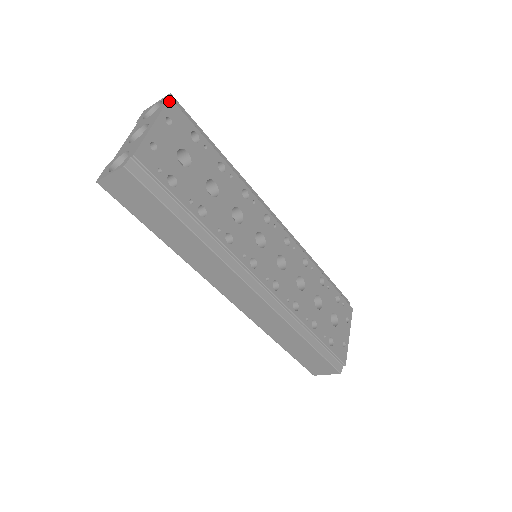
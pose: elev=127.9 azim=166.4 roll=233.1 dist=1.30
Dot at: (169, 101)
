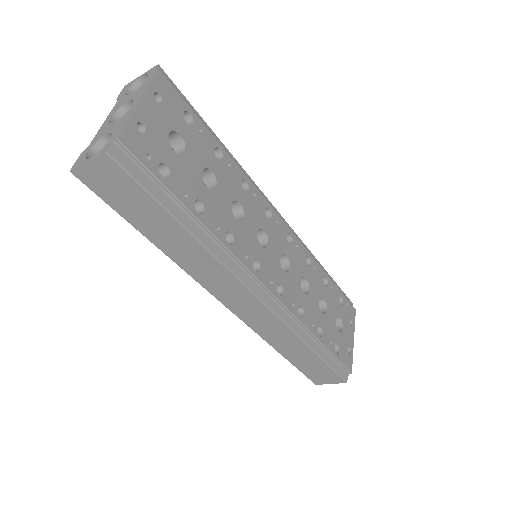
Dot at: (157, 73)
